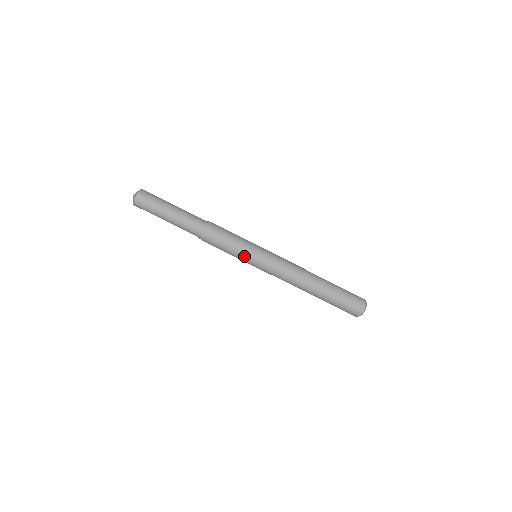
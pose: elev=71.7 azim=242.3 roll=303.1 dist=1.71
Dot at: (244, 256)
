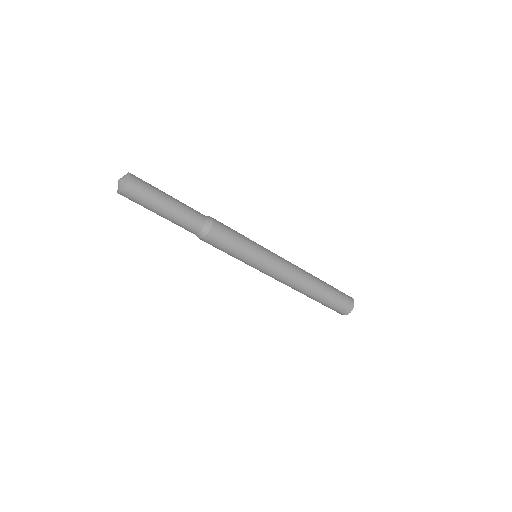
Dot at: (244, 260)
